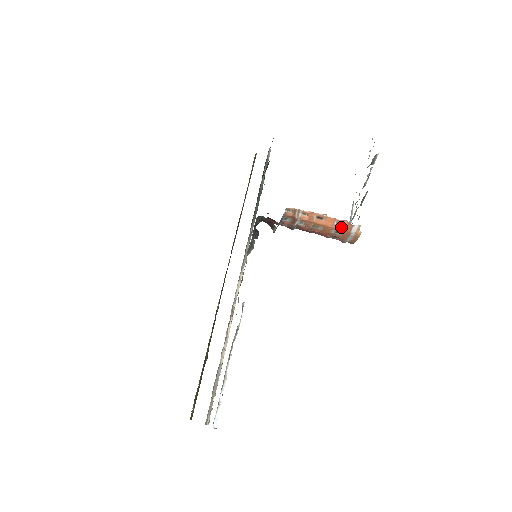
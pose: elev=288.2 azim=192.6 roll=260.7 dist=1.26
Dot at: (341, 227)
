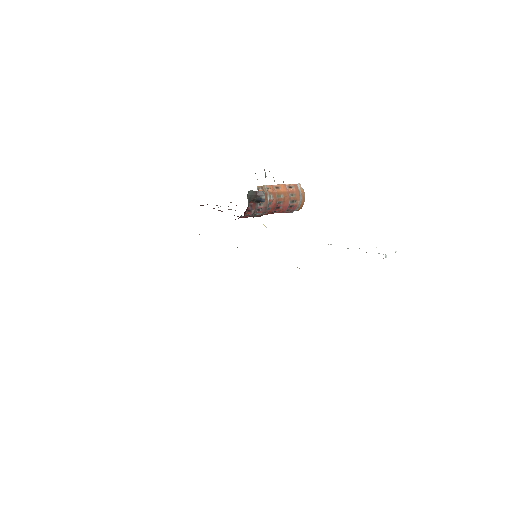
Dot at: (292, 189)
